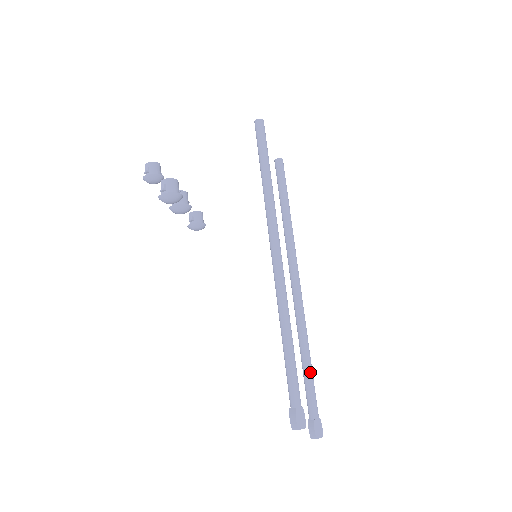
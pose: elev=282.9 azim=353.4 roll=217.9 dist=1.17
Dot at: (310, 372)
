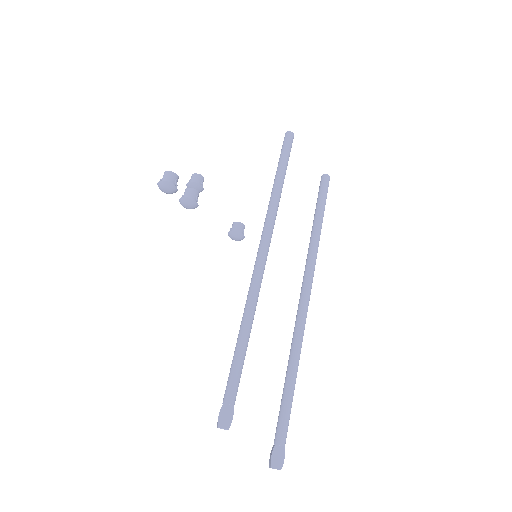
Dot at: (288, 390)
